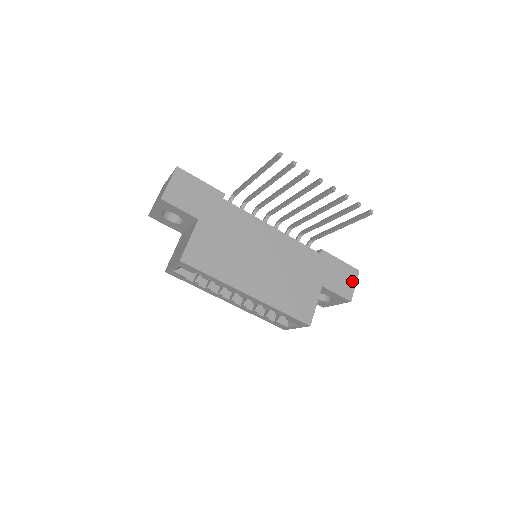
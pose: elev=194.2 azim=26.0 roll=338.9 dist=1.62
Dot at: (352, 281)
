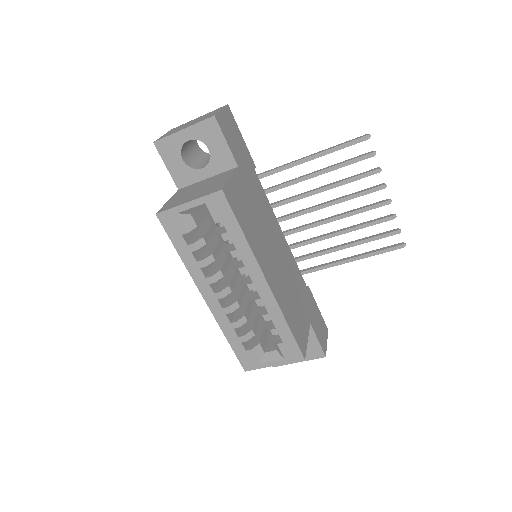
Dot at: (325, 336)
